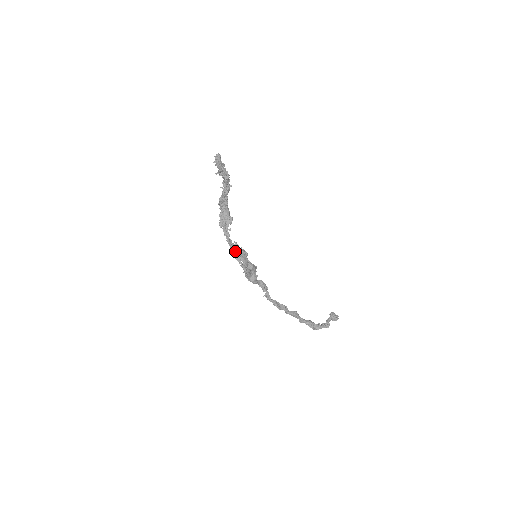
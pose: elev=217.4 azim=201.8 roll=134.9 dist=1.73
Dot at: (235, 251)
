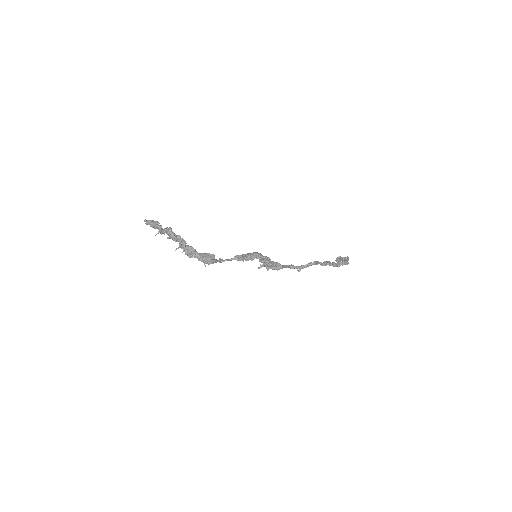
Dot at: (243, 260)
